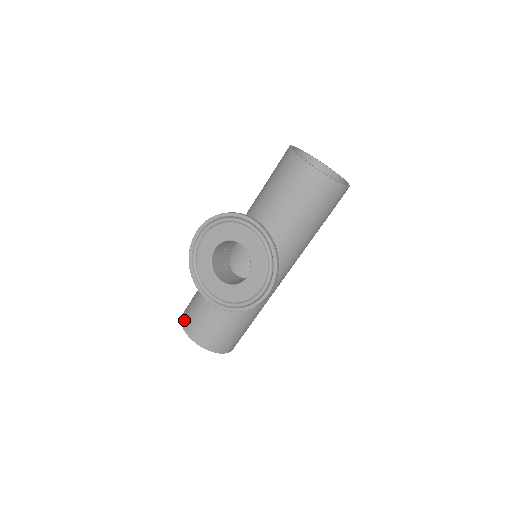
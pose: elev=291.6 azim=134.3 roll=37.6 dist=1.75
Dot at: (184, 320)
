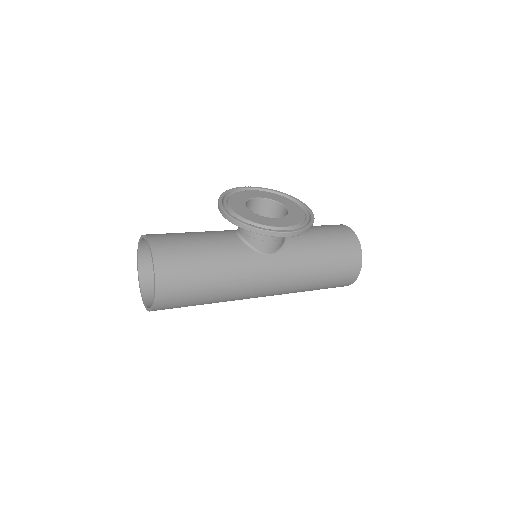
Dot at: occluded
